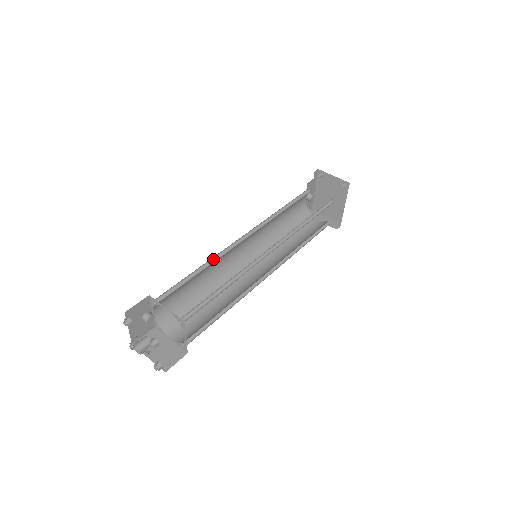
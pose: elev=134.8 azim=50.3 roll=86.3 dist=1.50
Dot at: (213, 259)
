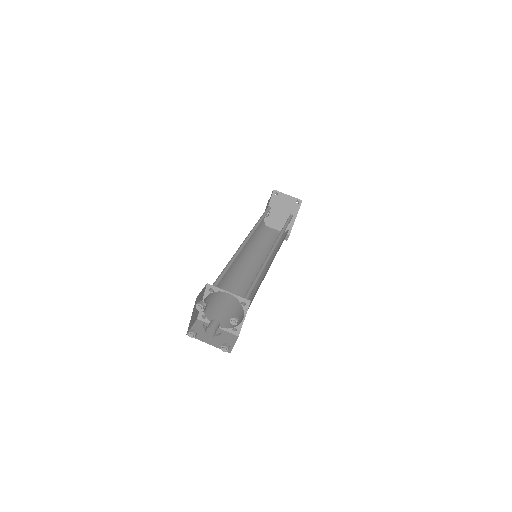
Dot at: (234, 256)
